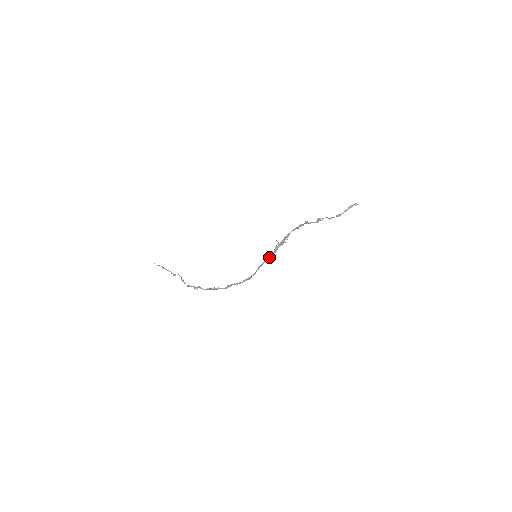
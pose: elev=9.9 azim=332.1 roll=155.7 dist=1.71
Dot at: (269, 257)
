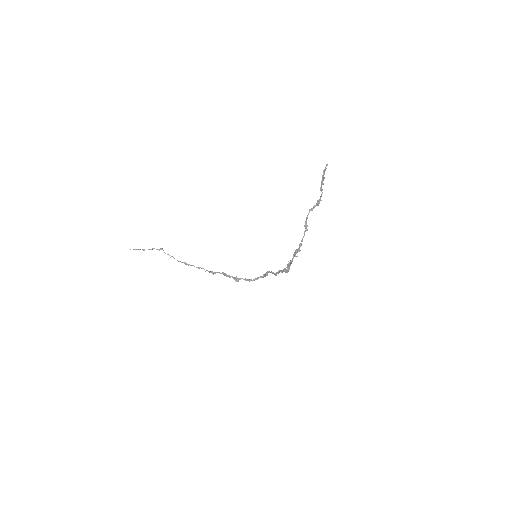
Dot at: occluded
